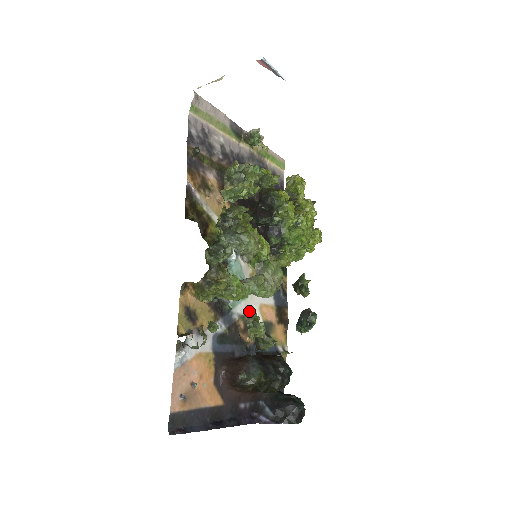
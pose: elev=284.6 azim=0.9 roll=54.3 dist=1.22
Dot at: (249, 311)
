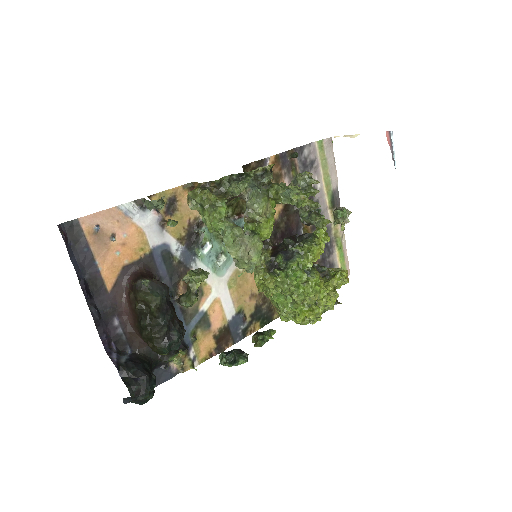
Dot at: (207, 284)
